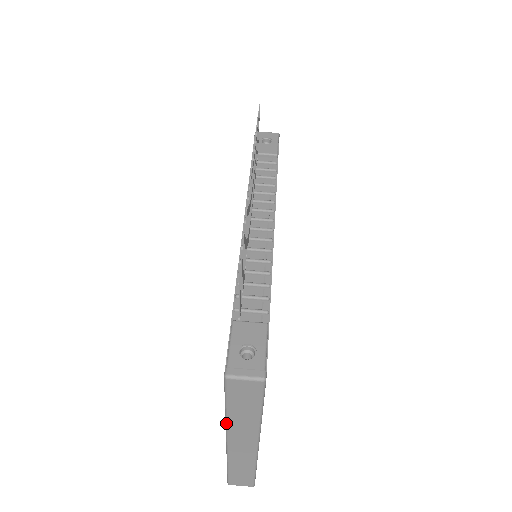
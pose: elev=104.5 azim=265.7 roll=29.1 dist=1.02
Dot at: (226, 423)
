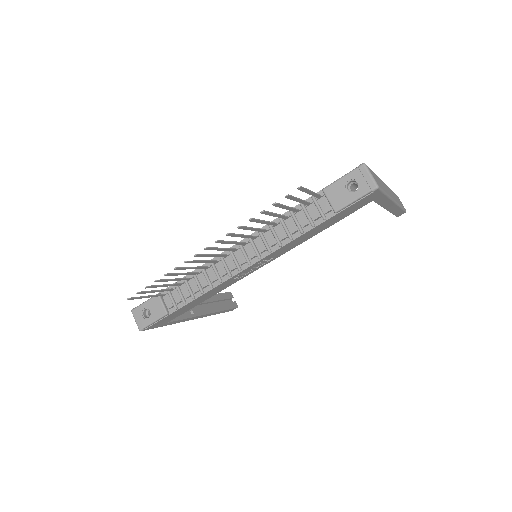
Dot at: occluded
